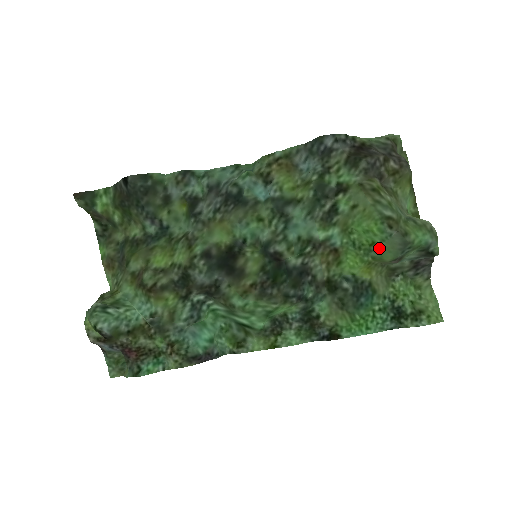
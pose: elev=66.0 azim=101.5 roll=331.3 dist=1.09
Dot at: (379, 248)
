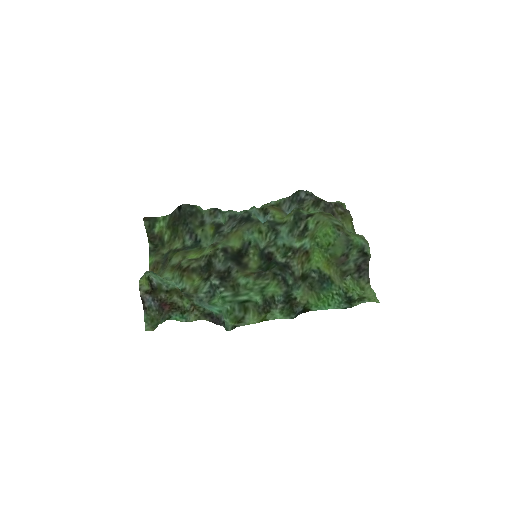
Dot at: (333, 246)
